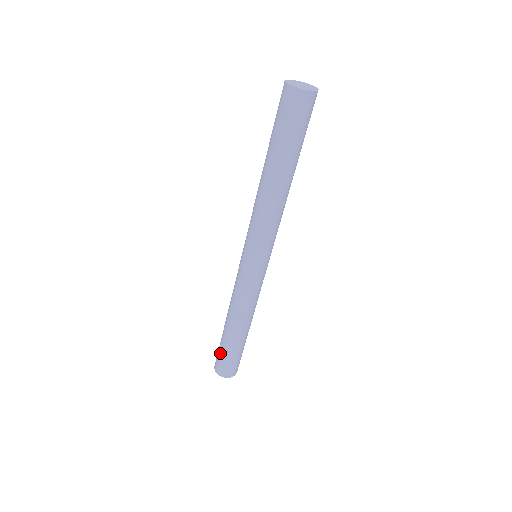
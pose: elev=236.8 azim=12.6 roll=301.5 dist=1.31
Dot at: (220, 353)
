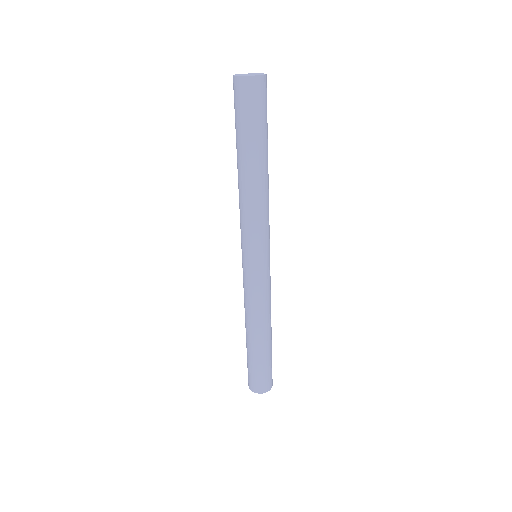
Dot at: (255, 371)
